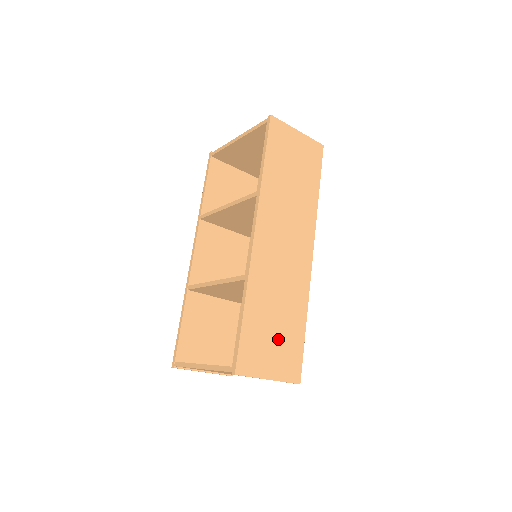
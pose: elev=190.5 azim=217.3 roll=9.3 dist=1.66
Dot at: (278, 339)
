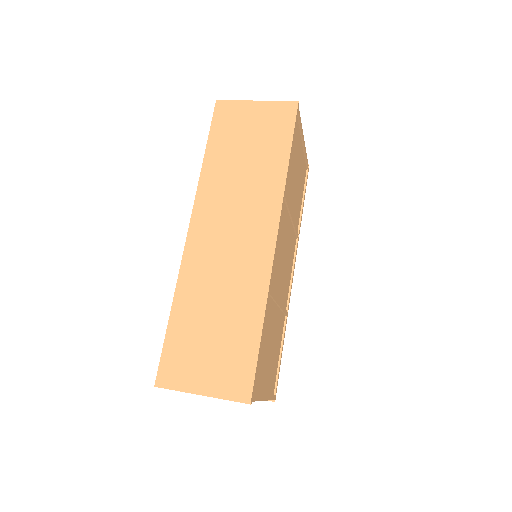
Dot at: (216, 346)
